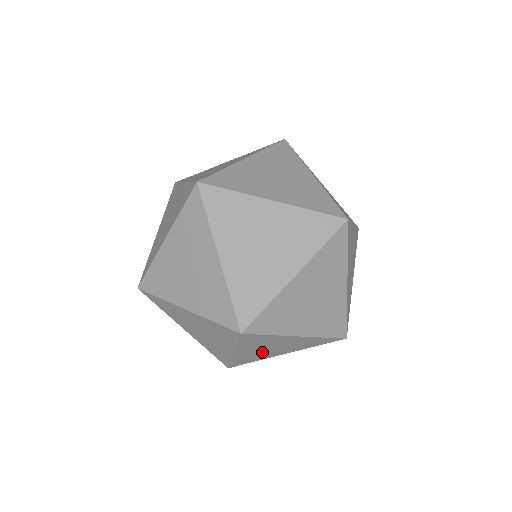
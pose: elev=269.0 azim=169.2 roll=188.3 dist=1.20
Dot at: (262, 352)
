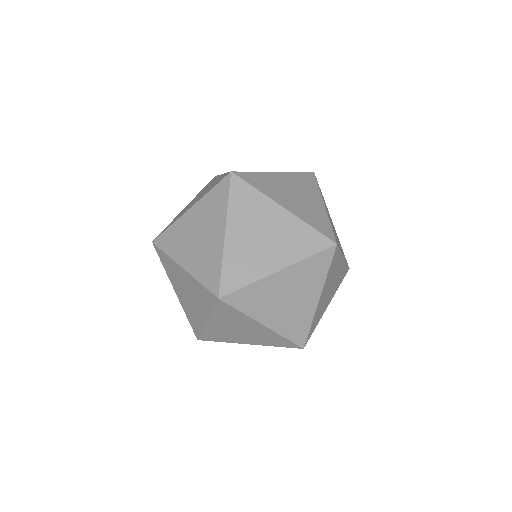
Dot at: occluded
